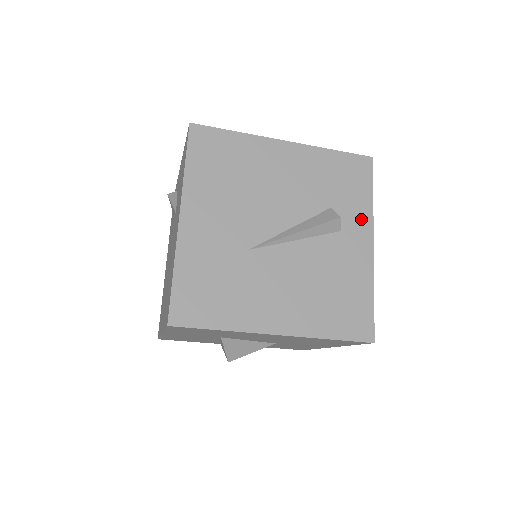
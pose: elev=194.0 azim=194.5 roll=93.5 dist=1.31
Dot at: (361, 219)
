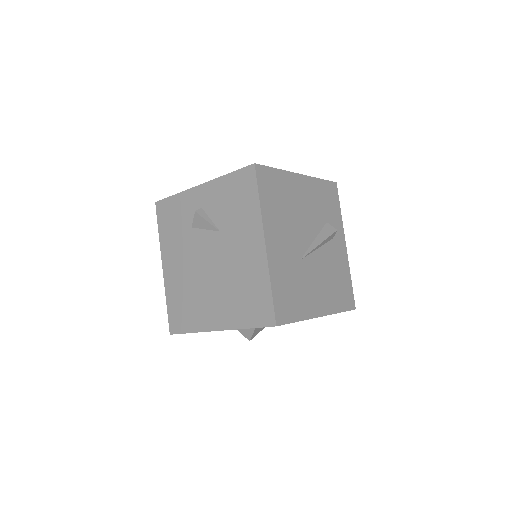
Dot at: (339, 228)
